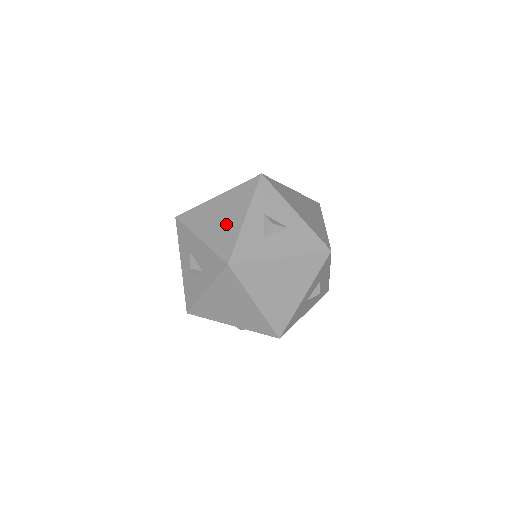
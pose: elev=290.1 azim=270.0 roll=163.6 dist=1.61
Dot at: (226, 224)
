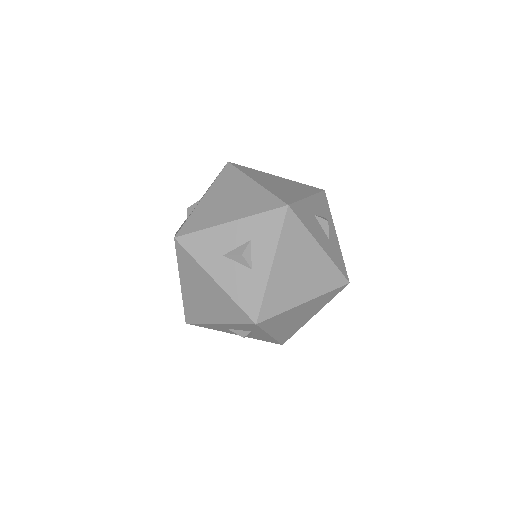
Dot at: occluded
